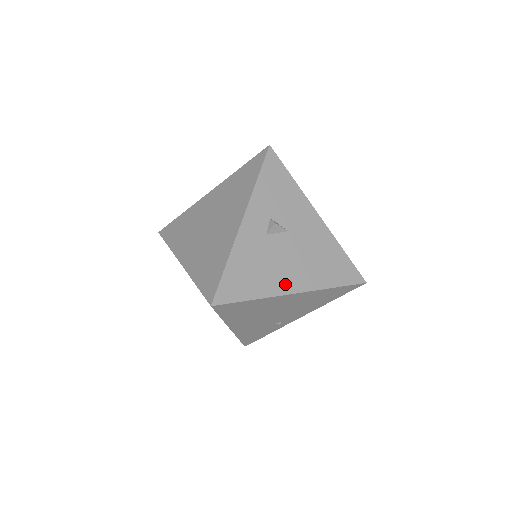
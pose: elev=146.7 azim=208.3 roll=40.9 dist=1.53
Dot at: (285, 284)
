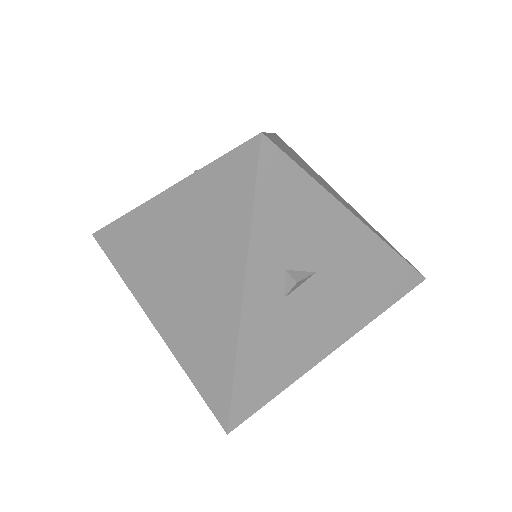
Dot at: (320, 347)
